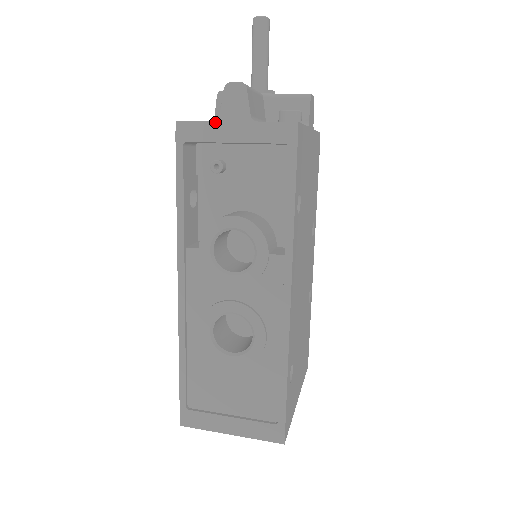
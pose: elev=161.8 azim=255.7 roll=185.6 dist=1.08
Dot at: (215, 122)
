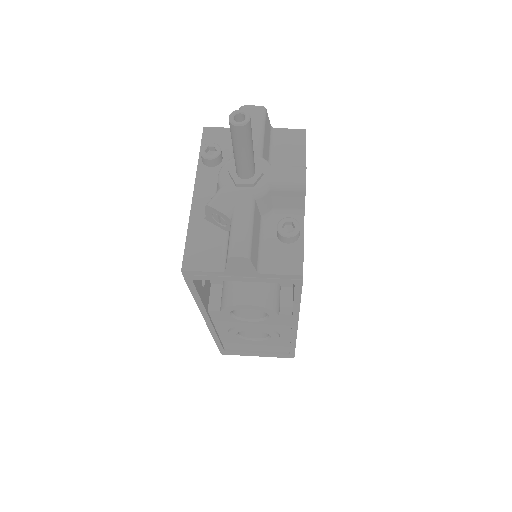
Dot at: (221, 273)
